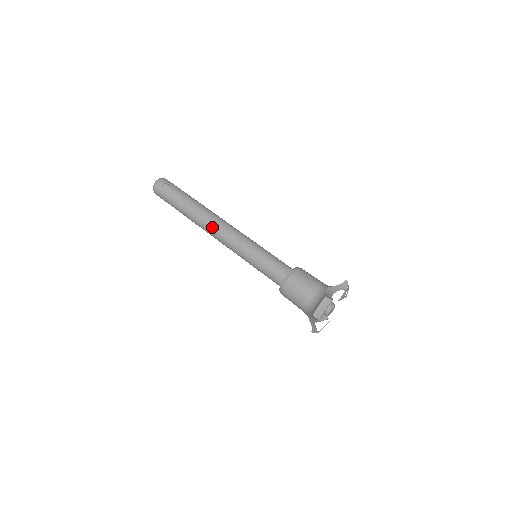
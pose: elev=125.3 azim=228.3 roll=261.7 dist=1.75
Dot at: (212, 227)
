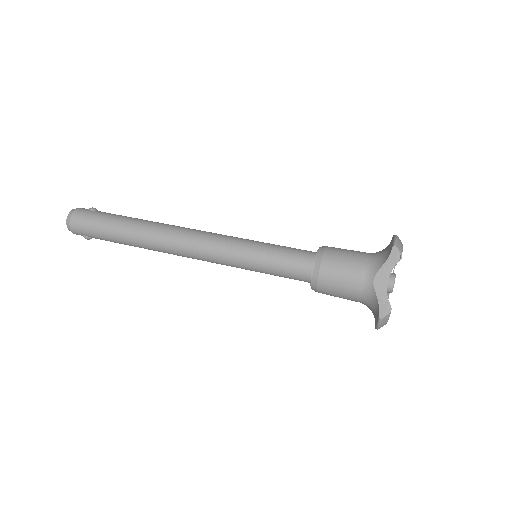
Dot at: (183, 229)
